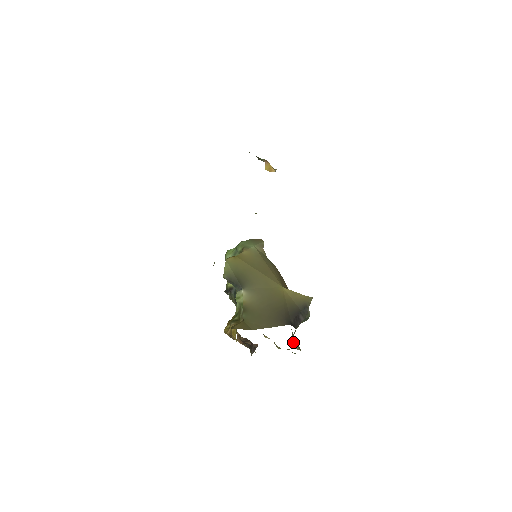
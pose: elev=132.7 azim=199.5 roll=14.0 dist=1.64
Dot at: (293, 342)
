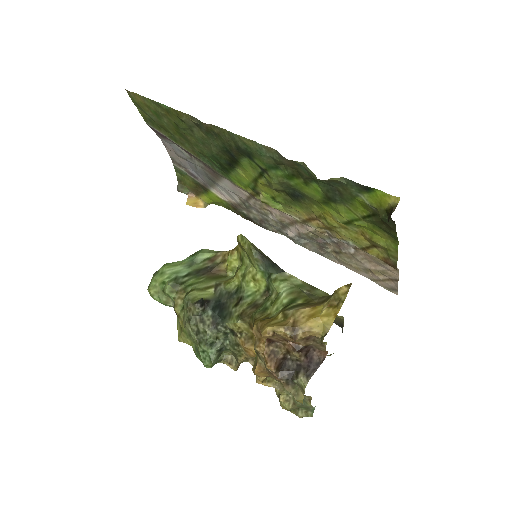
Dot at: occluded
